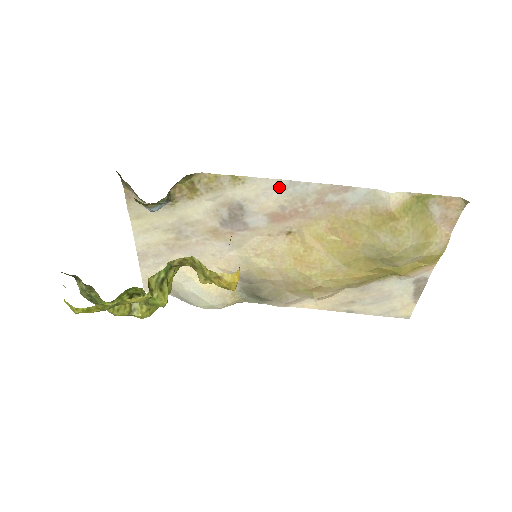
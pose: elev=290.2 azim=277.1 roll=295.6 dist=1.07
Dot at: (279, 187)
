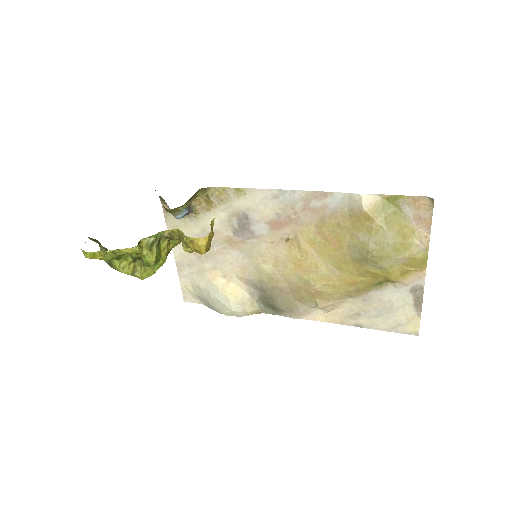
Dot at: (272, 196)
